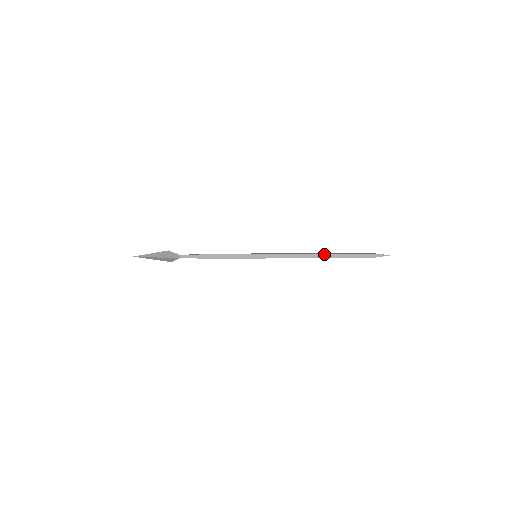
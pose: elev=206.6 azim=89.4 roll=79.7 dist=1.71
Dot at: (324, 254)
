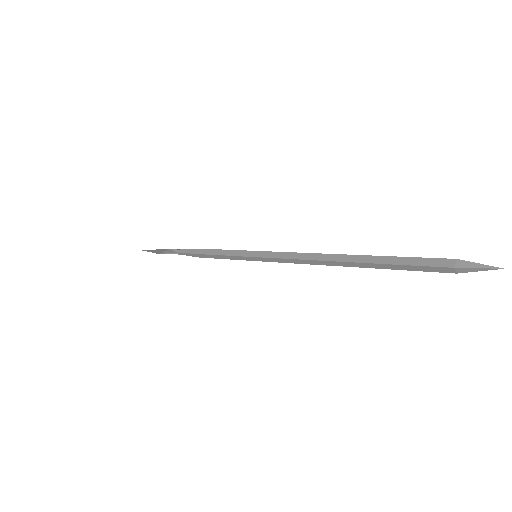
Dot at: (353, 263)
